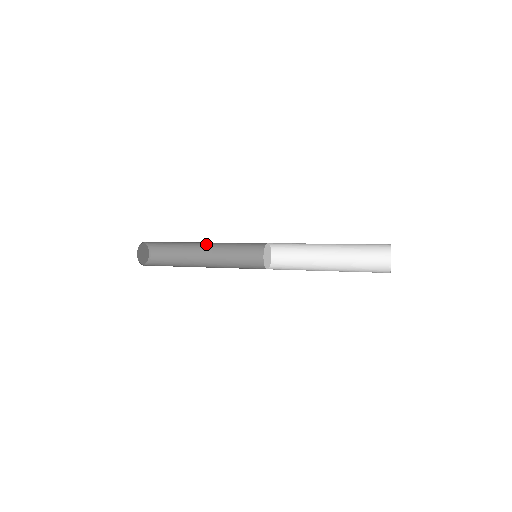
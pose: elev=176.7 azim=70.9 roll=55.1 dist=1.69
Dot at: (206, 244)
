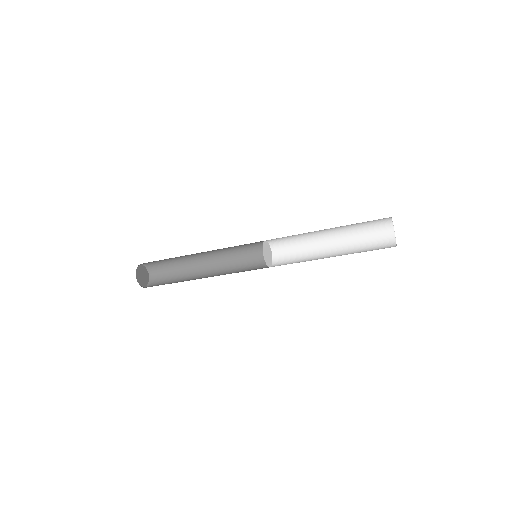
Dot at: (208, 261)
